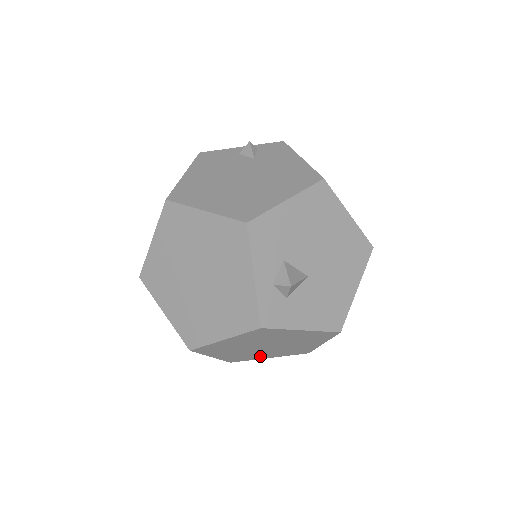
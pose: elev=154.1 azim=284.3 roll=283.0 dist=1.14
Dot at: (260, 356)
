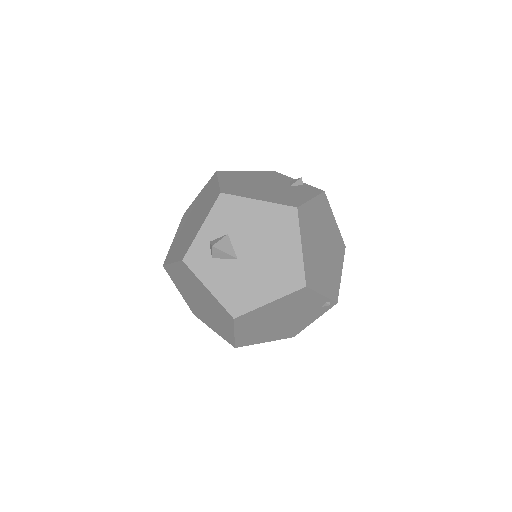
Dot at: (206, 320)
